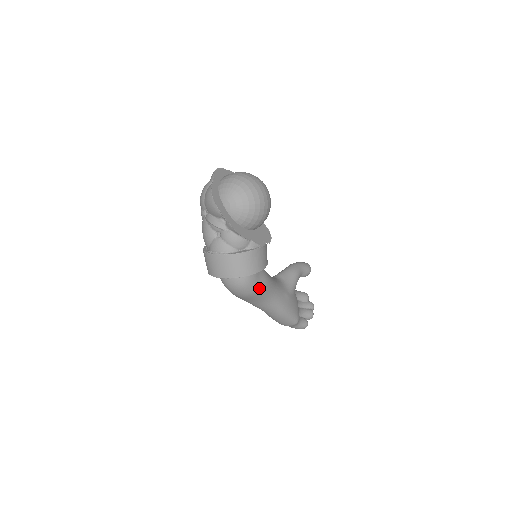
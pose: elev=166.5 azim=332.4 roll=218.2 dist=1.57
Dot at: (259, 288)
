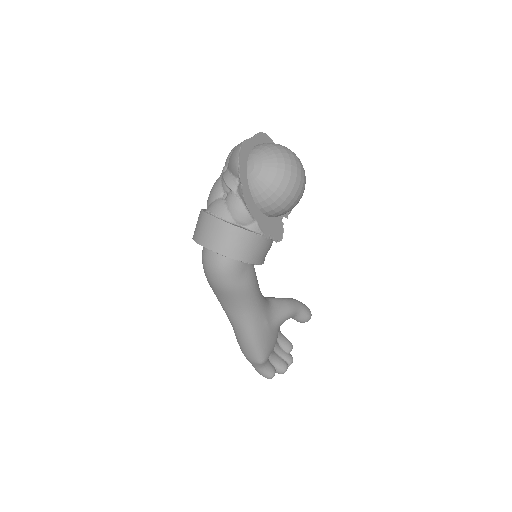
Dot at: (237, 286)
